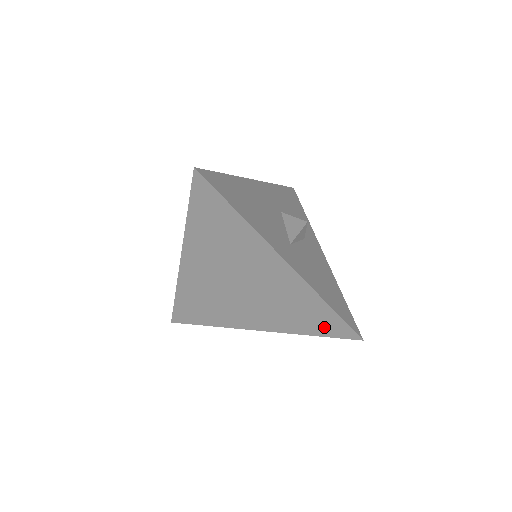
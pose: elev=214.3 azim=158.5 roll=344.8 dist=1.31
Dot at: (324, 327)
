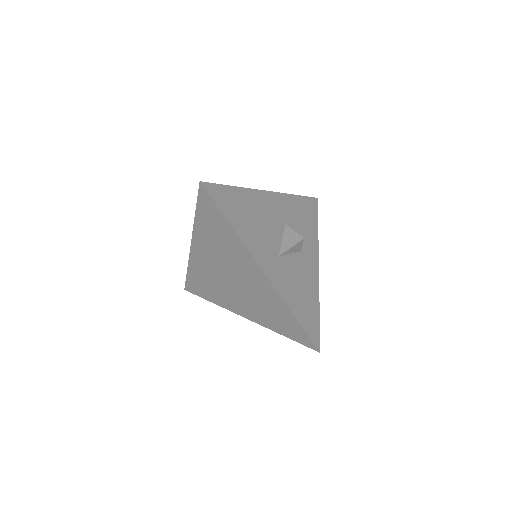
Dot at: (291, 332)
